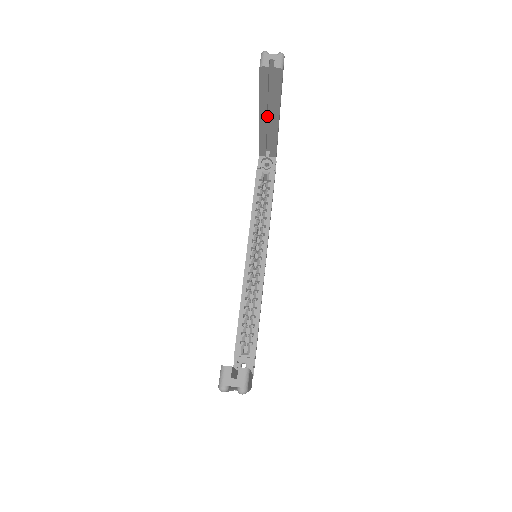
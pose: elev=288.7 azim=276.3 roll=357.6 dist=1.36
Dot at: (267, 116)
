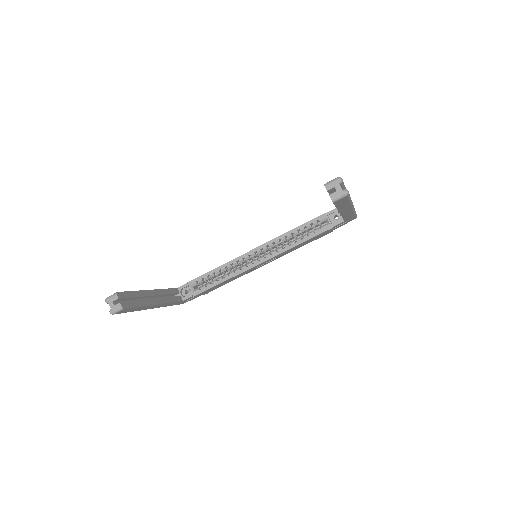
Dot at: occluded
